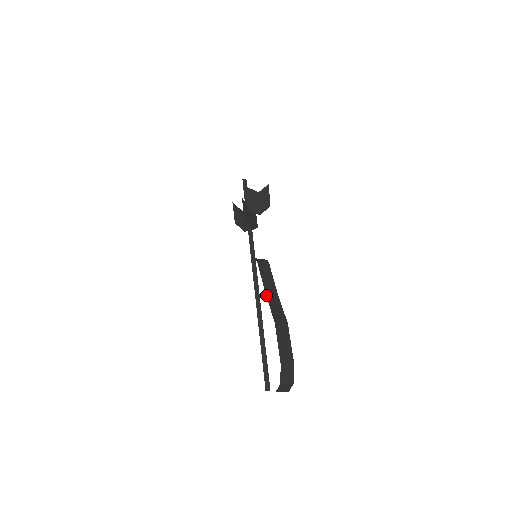
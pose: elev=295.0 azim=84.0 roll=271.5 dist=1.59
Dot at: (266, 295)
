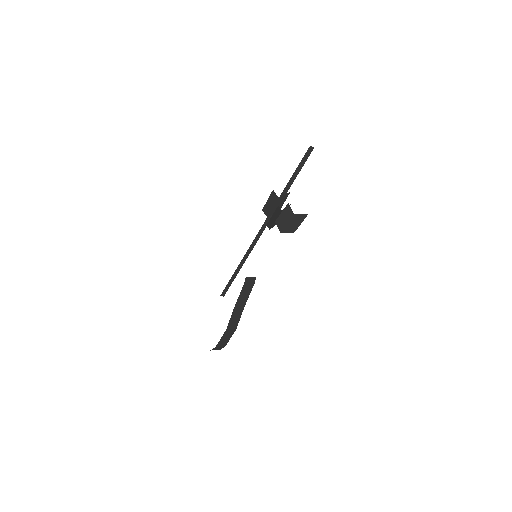
Dot at: (234, 309)
